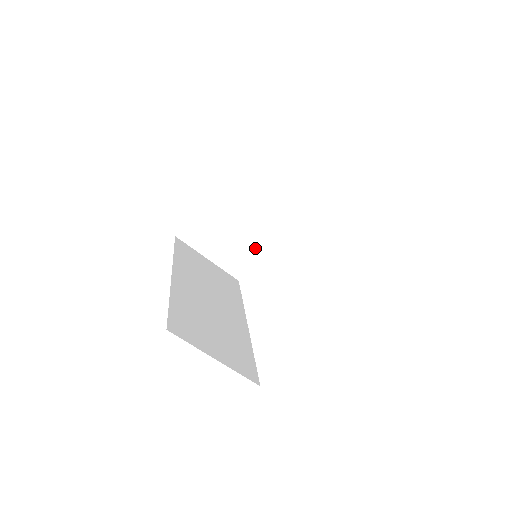
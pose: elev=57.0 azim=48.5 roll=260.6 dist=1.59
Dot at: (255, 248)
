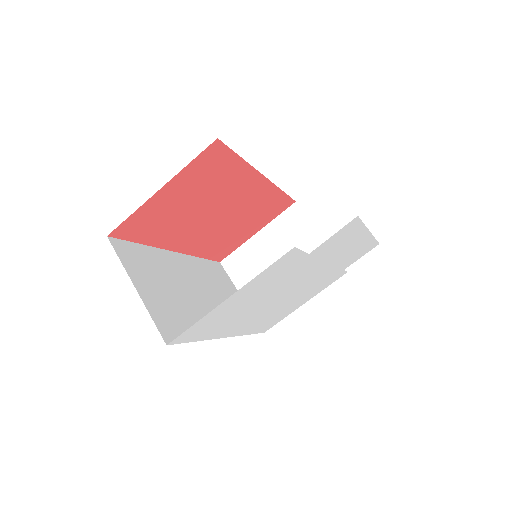
Dot at: occluded
